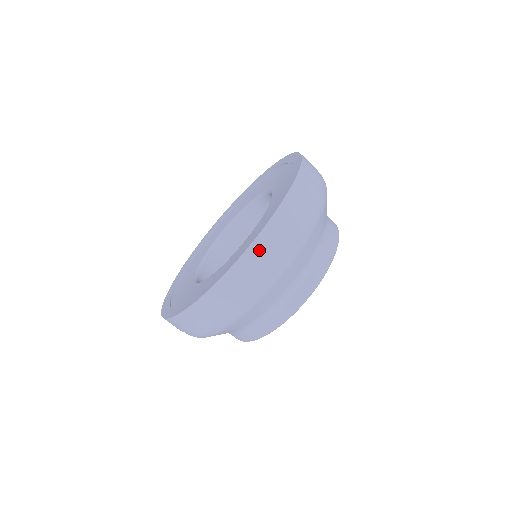
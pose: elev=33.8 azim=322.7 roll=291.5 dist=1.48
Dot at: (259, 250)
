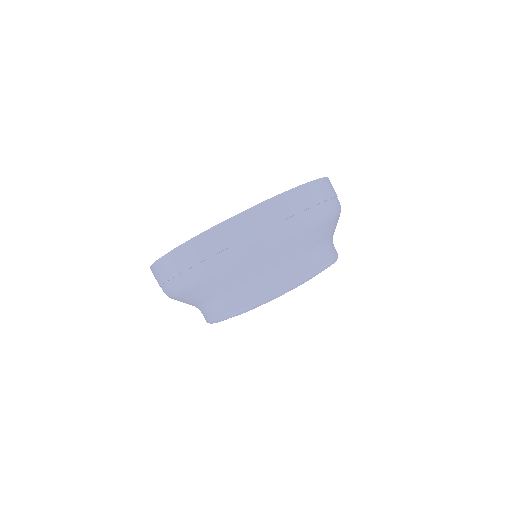
Dot at: (168, 263)
